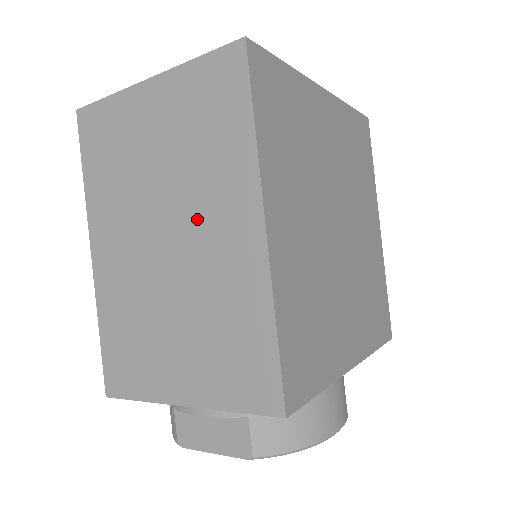
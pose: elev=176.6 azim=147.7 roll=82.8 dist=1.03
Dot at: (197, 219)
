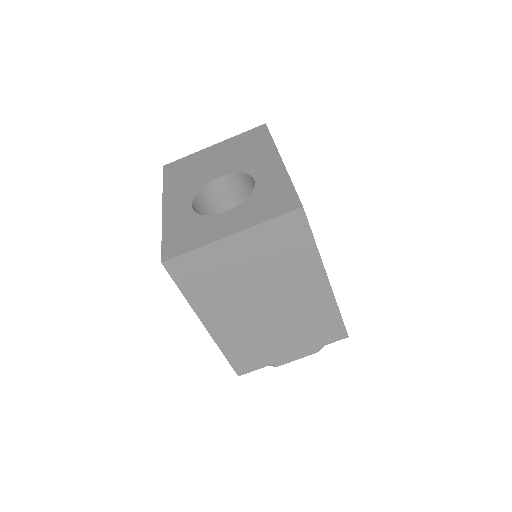
Dot at: (286, 289)
